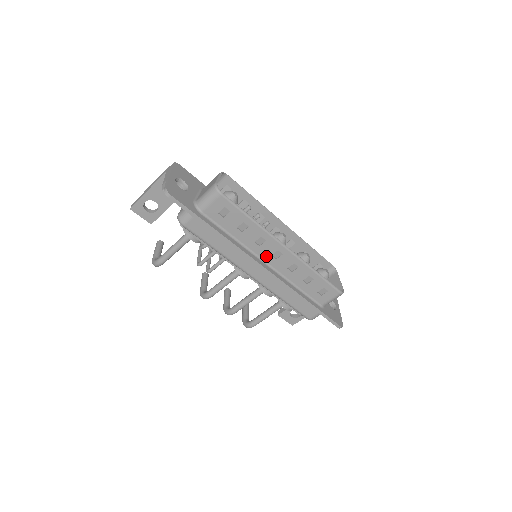
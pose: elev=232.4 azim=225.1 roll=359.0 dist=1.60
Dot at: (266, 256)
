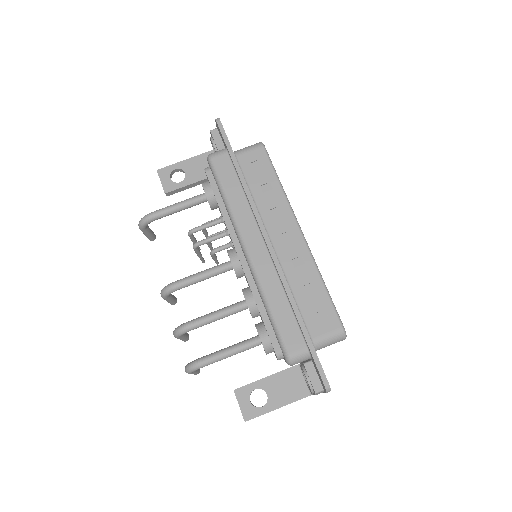
Dot at: (274, 233)
